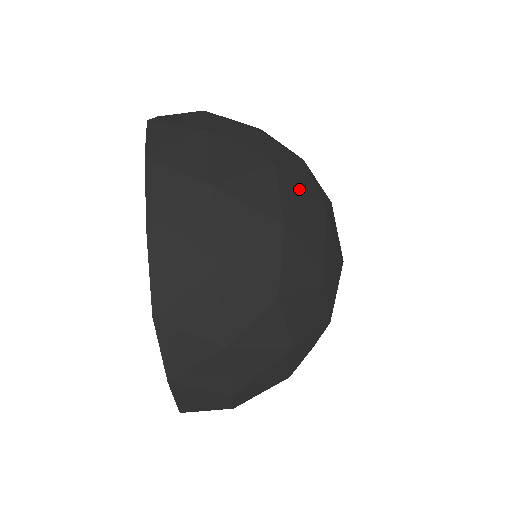
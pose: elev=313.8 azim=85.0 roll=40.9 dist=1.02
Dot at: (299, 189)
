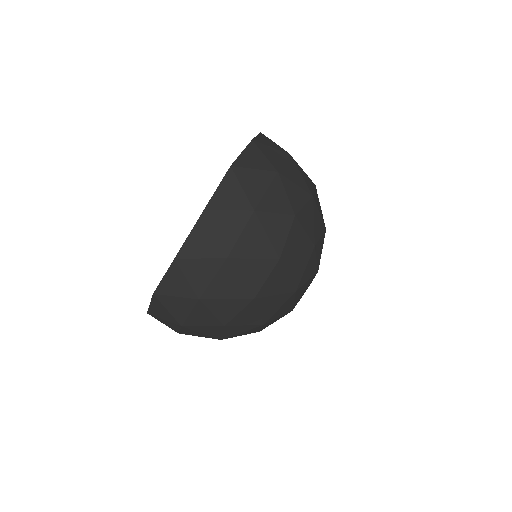
Dot at: (286, 276)
